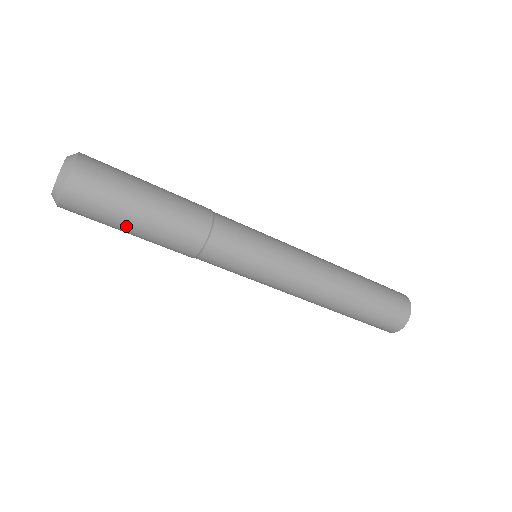
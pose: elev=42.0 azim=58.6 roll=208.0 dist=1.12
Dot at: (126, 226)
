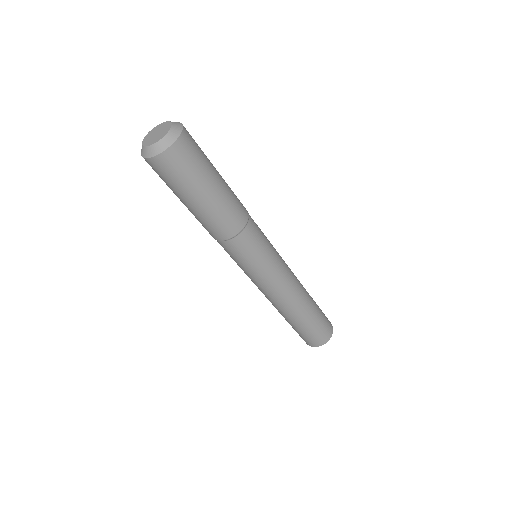
Dot at: (178, 197)
